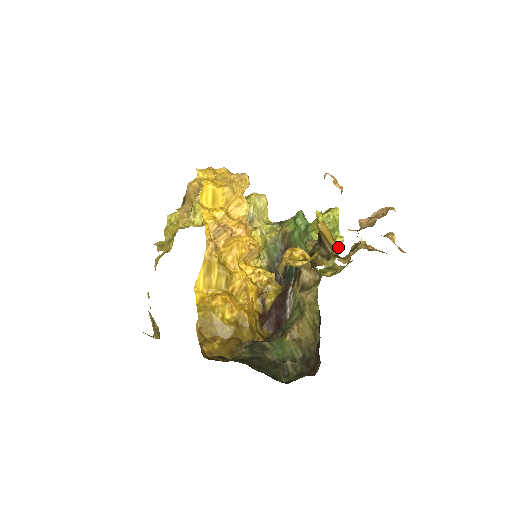
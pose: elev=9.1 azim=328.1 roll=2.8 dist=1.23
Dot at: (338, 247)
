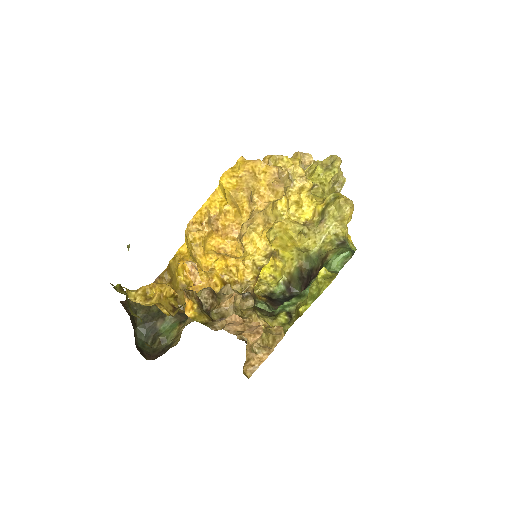
Dot at: (299, 313)
